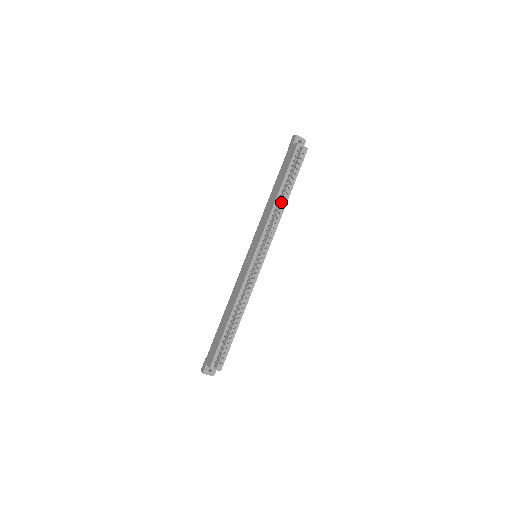
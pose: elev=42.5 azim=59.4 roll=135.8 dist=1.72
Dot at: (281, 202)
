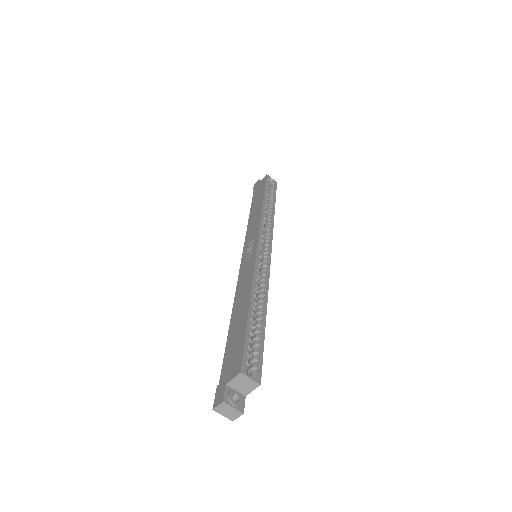
Dot at: (268, 211)
